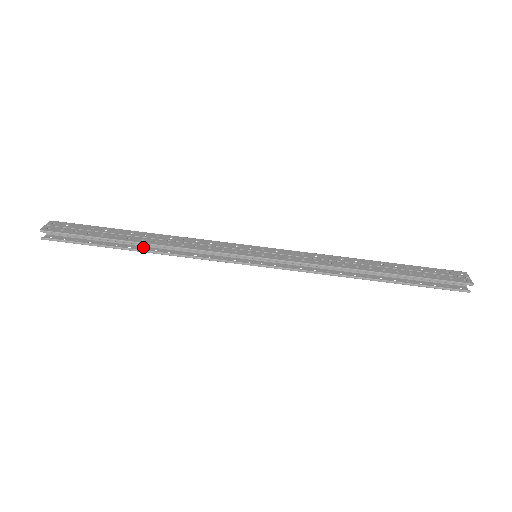
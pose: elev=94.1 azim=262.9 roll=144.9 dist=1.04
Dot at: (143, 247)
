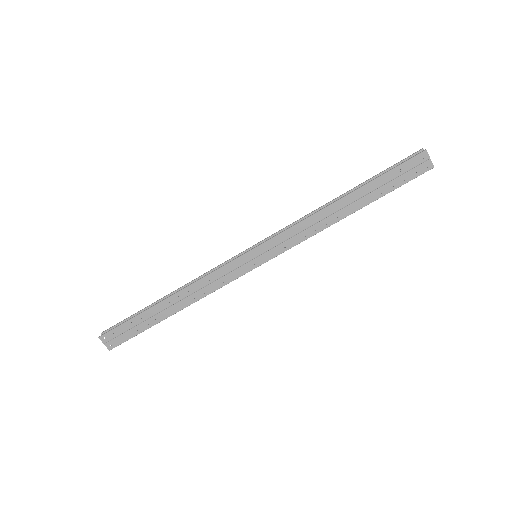
Dot at: occluded
